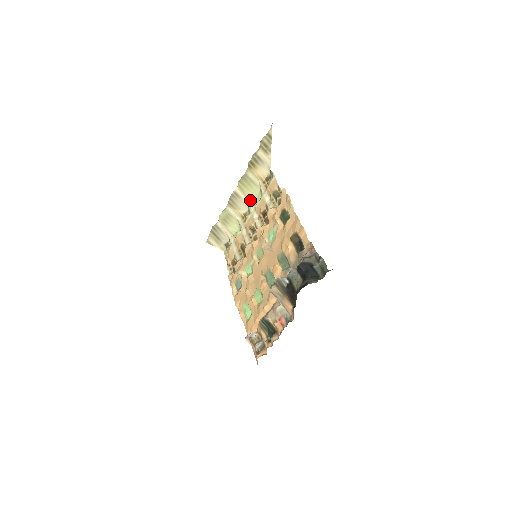
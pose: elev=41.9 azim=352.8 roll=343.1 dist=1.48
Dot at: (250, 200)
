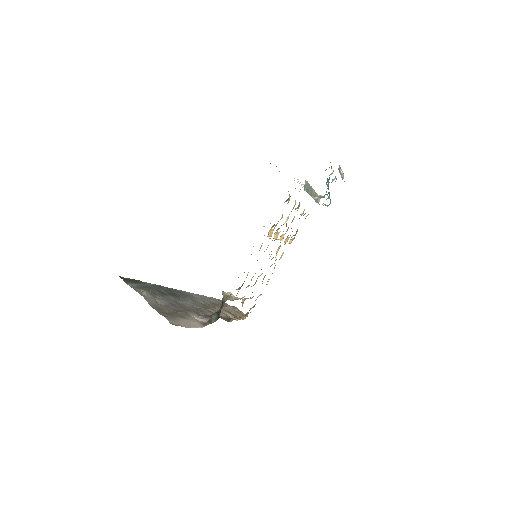
Dot at: occluded
